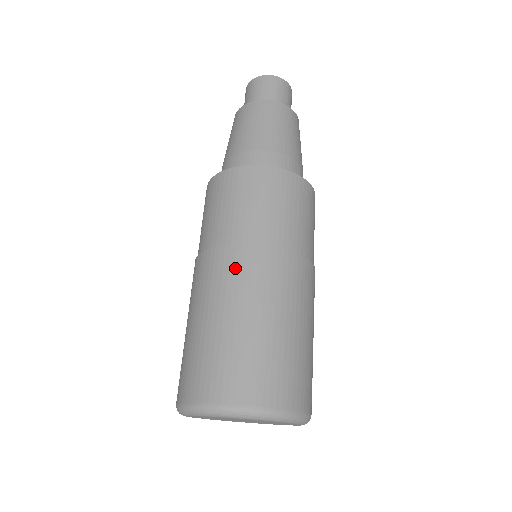
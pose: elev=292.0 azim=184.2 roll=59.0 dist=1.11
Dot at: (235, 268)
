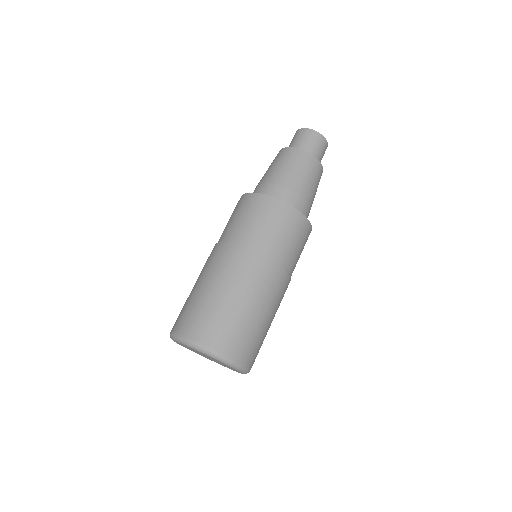
Dot at: (223, 258)
